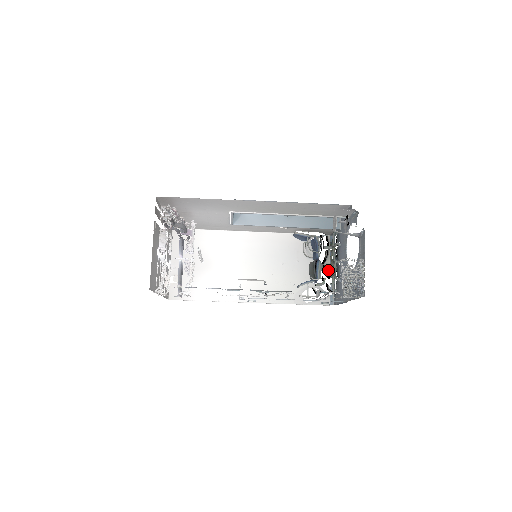
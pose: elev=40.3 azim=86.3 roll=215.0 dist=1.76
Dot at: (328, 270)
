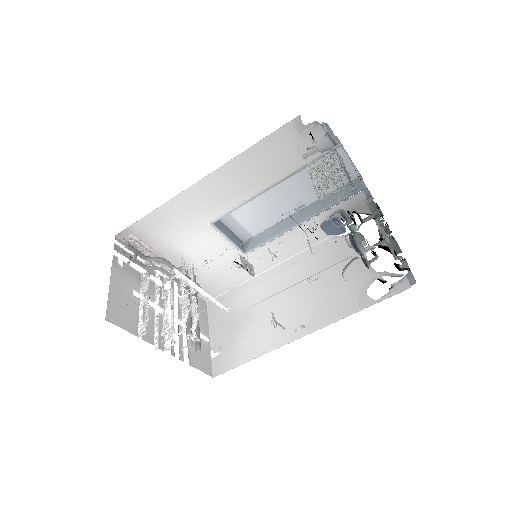
Dot at: occluded
